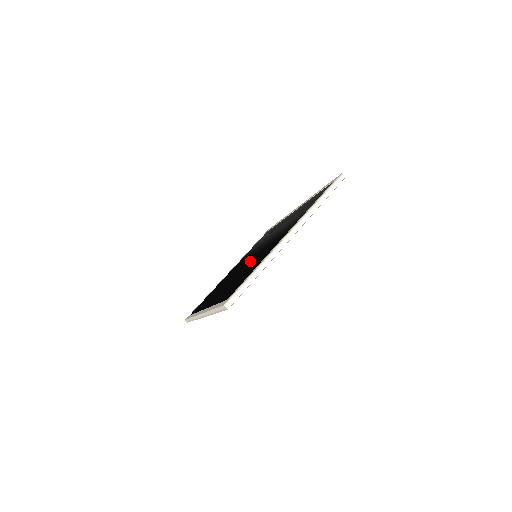
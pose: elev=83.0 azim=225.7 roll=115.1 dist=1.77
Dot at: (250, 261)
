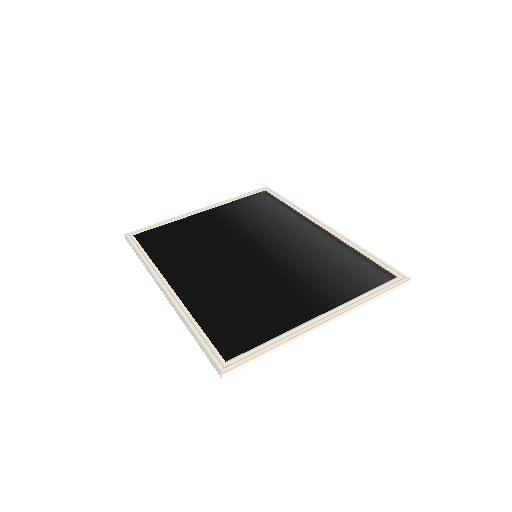
Dot at: (251, 268)
